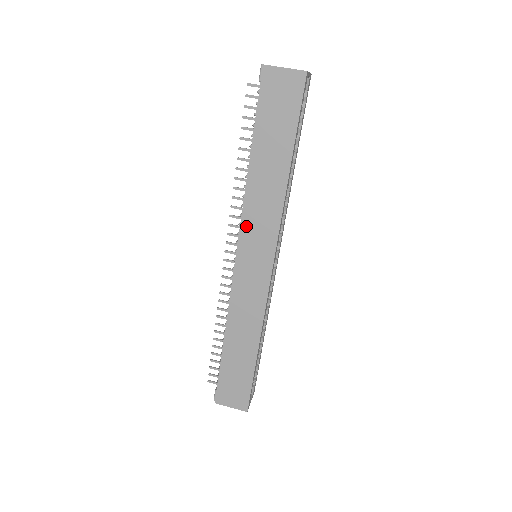
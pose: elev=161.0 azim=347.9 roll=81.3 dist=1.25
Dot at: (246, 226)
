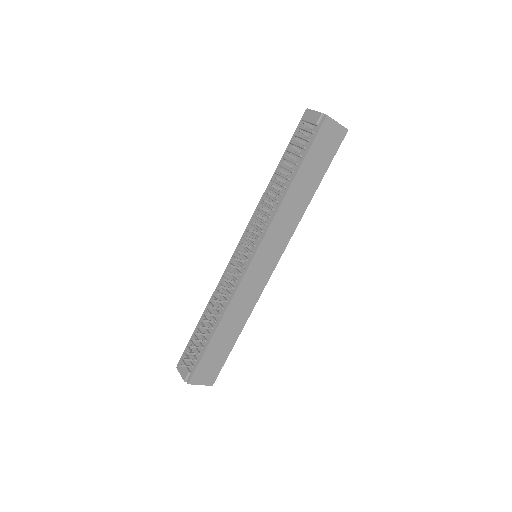
Dot at: (270, 234)
